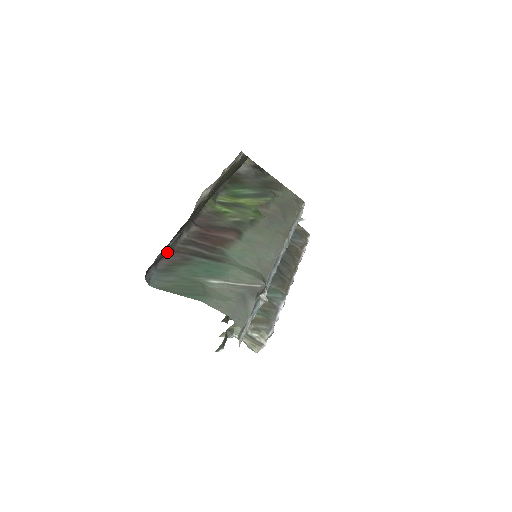
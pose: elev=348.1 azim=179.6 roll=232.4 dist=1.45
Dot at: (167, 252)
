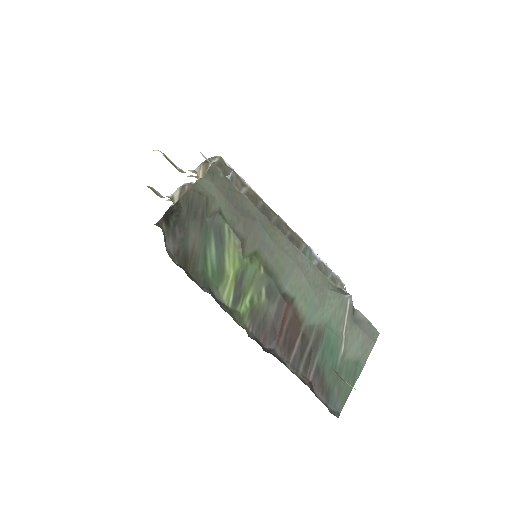
Dot at: (313, 392)
